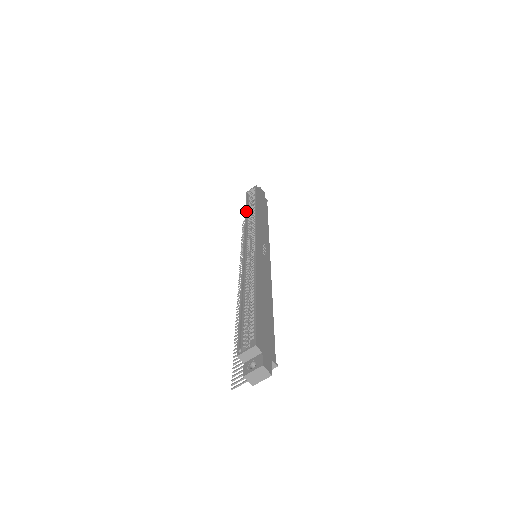
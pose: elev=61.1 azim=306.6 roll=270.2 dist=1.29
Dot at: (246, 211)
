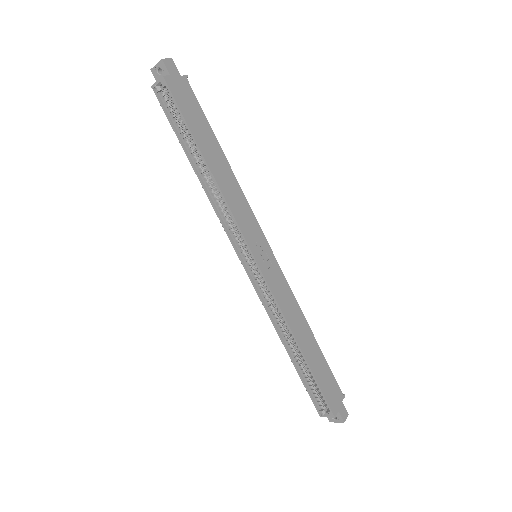
Dot at: (192, 164)
